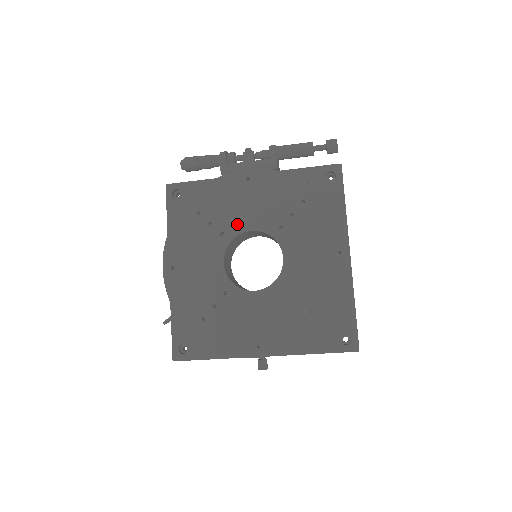
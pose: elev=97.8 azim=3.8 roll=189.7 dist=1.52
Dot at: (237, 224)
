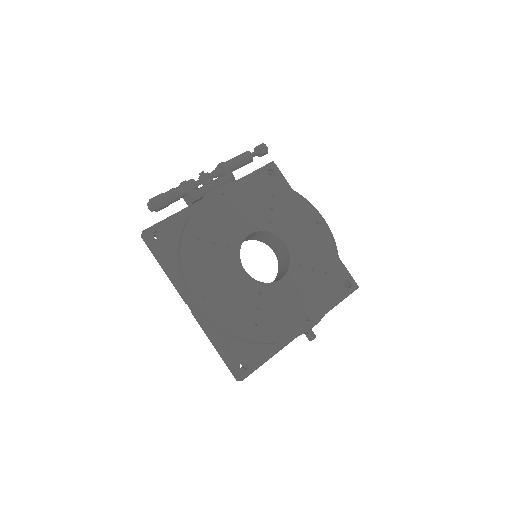
Dot at: (237, 234)
